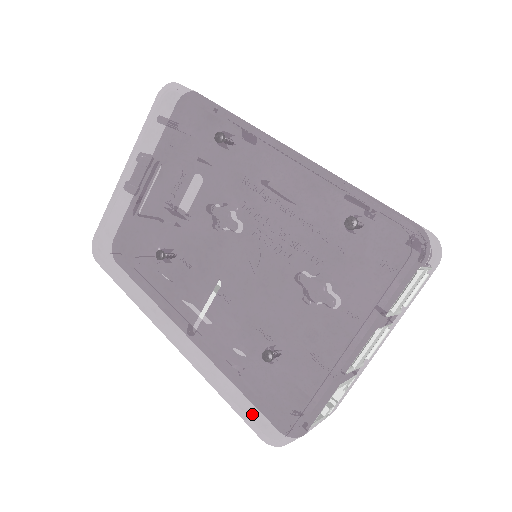
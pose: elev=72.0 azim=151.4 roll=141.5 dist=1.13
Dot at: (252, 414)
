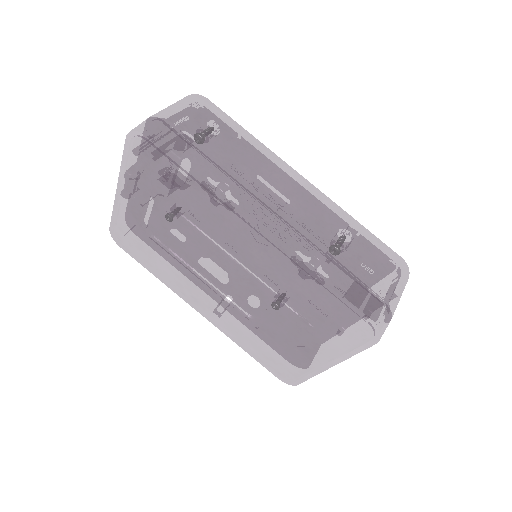
Dot at: (270, 366)
